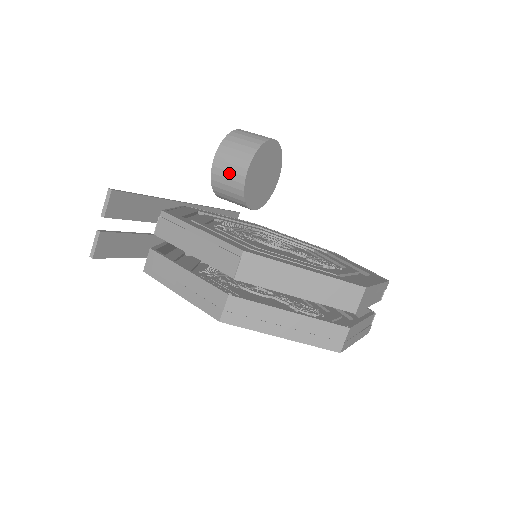
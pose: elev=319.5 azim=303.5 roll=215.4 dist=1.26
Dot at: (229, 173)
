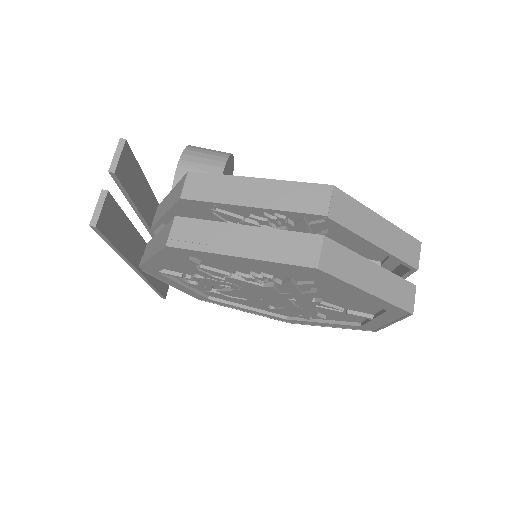
Dot at: occluded
